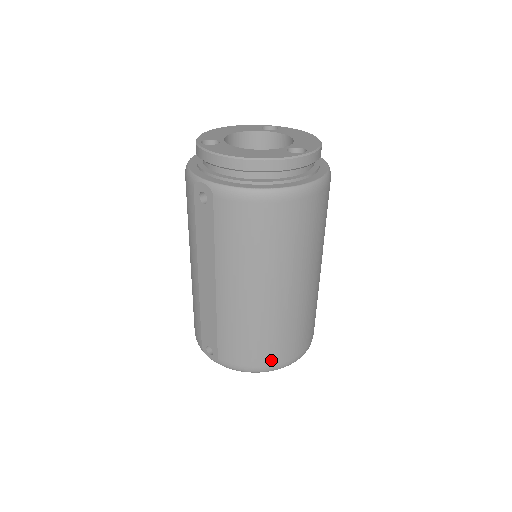
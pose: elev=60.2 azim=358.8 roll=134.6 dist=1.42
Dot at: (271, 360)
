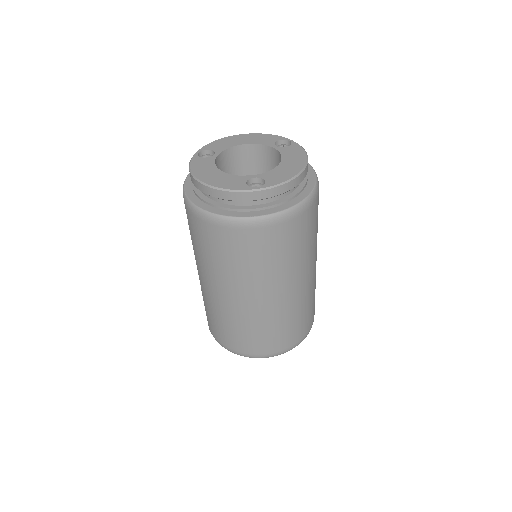
Dot at: (239, 348)
